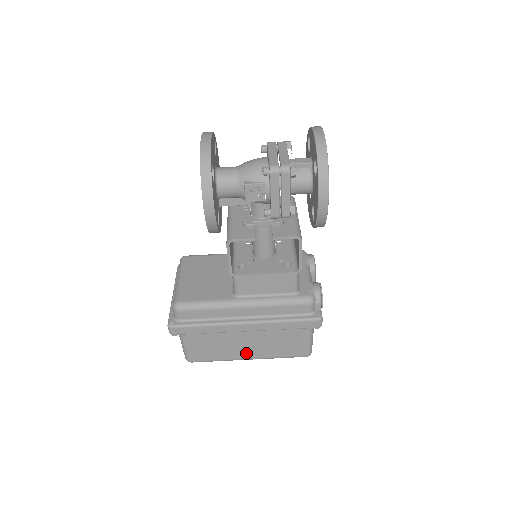
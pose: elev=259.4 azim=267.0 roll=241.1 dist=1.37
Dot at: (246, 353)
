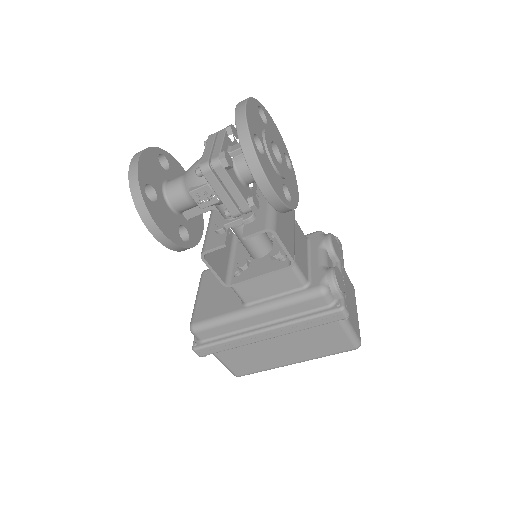
Dot at: (287, 358)
